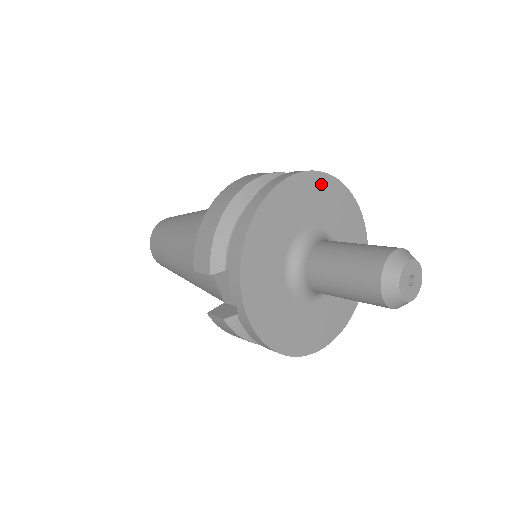
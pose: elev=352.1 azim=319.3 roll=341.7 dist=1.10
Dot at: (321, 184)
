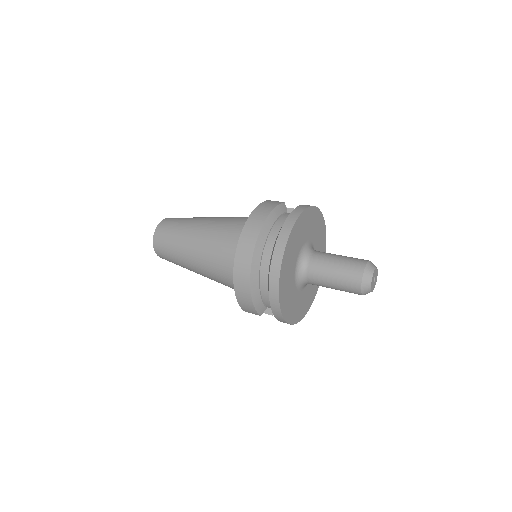
Dot at: (293, 236)
